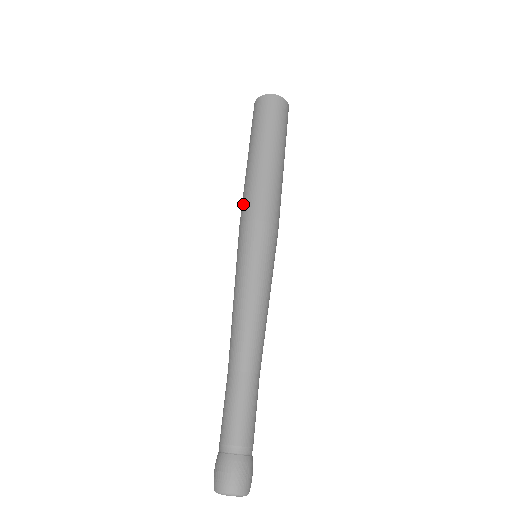
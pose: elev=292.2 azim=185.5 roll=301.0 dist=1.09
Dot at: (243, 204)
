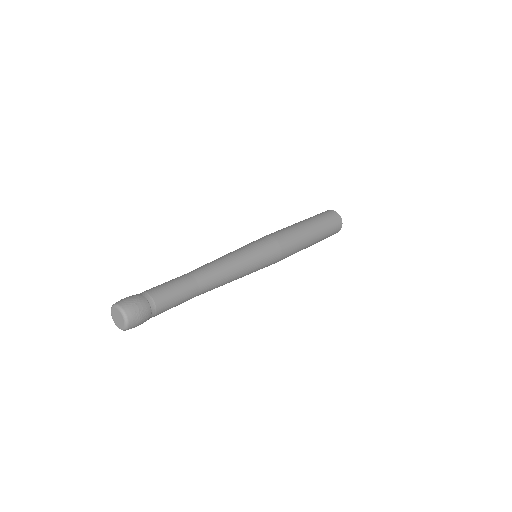
Dot at: occluded
